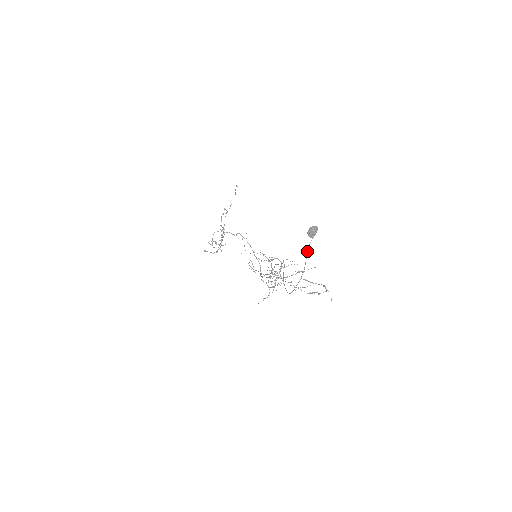
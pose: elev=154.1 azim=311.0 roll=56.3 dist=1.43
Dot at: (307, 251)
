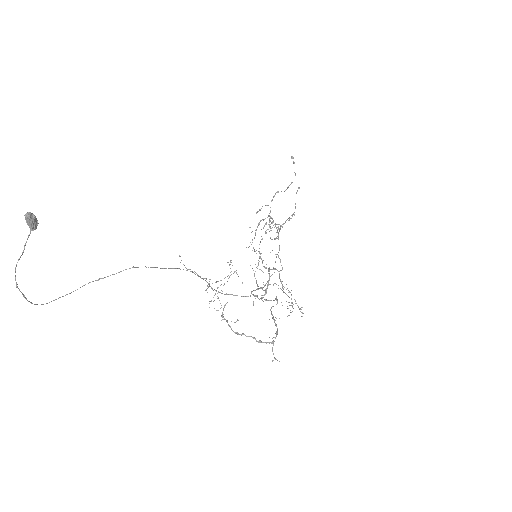
Dot at: (24, 249)
